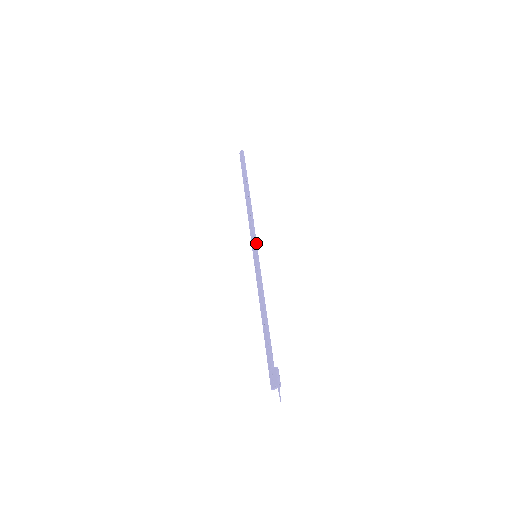
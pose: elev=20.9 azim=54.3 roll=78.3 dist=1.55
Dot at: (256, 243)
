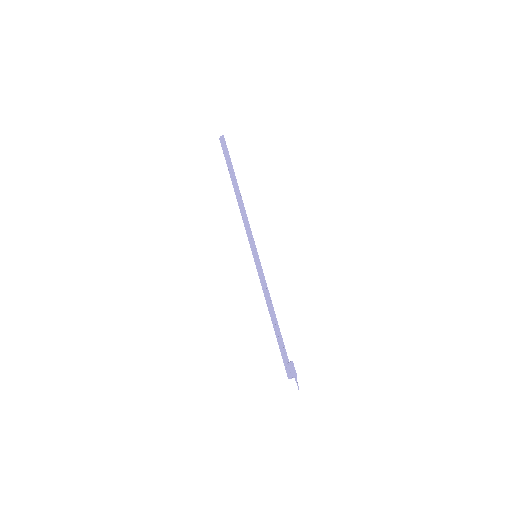
Dot at: (254, 243)
